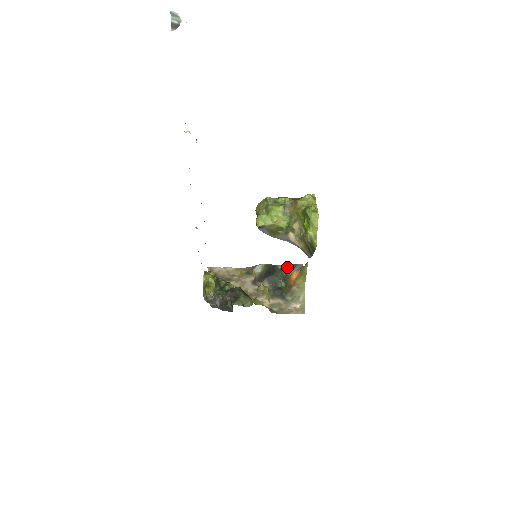
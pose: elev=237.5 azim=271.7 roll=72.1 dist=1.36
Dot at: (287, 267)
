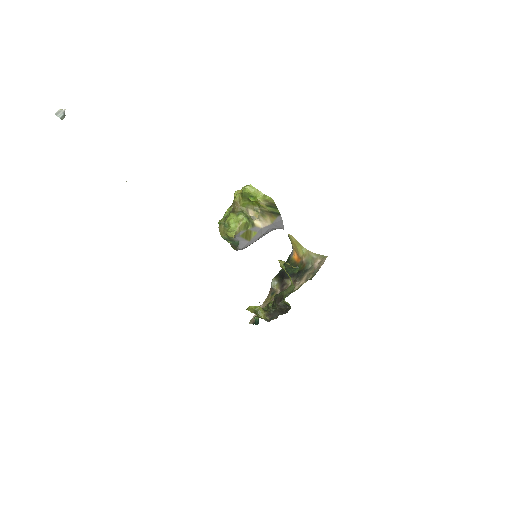
Dot at: (286, 262)
